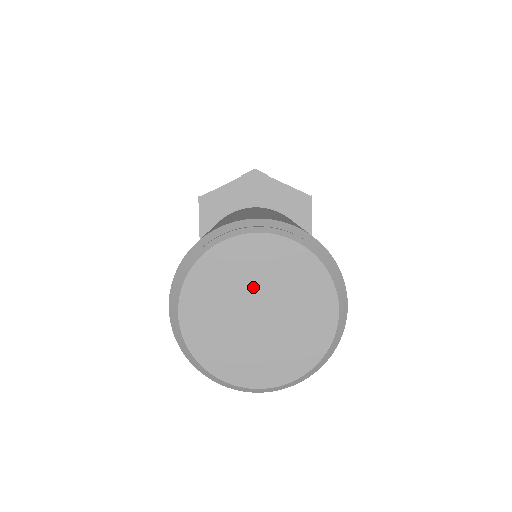
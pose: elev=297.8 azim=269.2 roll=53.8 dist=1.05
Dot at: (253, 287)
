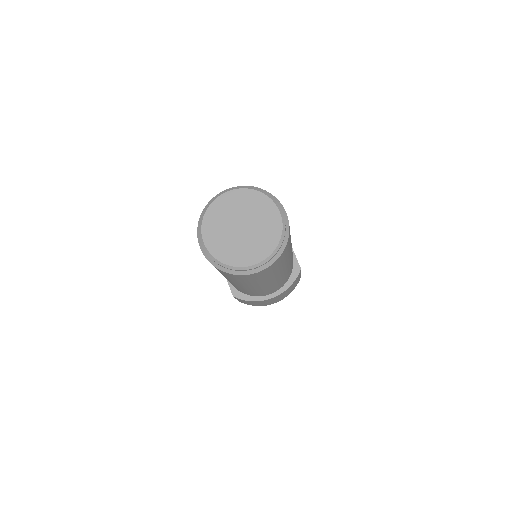
Dot at: (234, 216)
